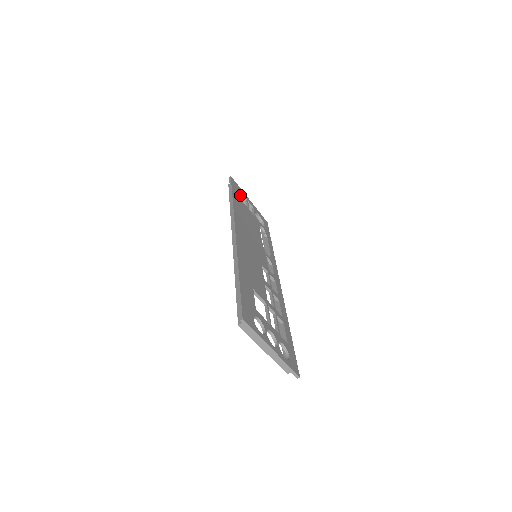
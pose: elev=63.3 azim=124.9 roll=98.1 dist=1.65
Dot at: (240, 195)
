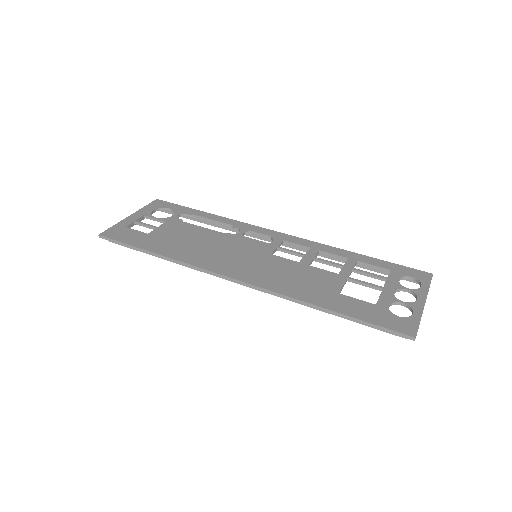
Dot at: (135, 233)
